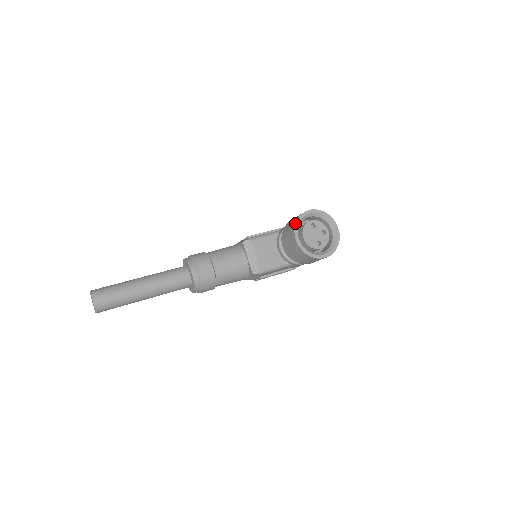
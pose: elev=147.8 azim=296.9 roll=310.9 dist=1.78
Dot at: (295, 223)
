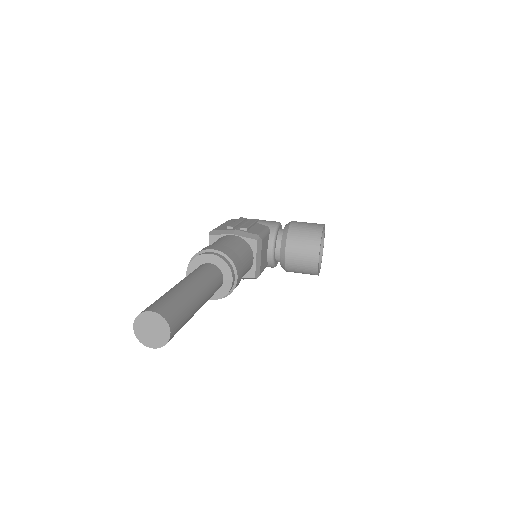
Dot at: occluded
